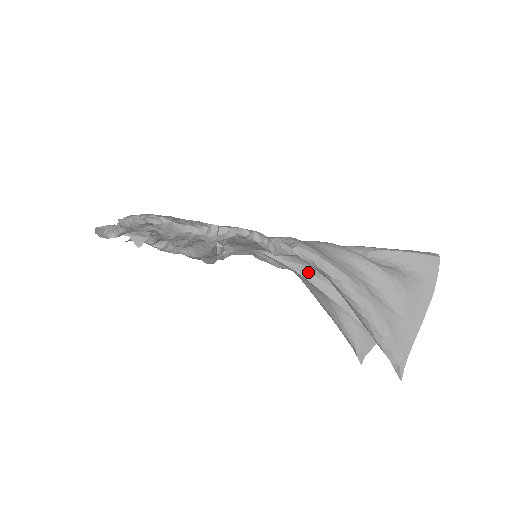
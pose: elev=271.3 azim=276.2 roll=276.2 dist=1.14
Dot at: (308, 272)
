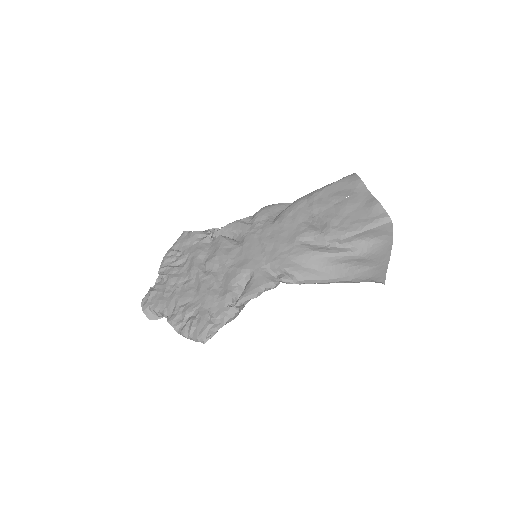
Dot at: occluded
